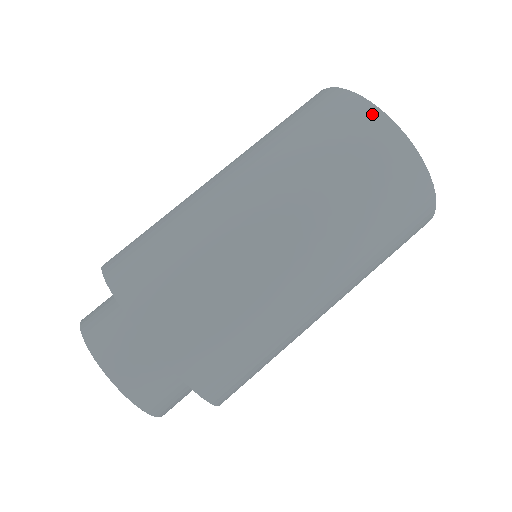
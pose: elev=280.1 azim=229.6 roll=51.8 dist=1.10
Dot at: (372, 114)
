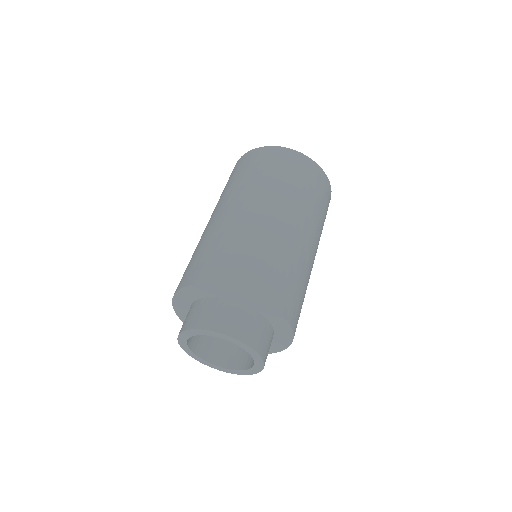
Dot at: (244, 157)
